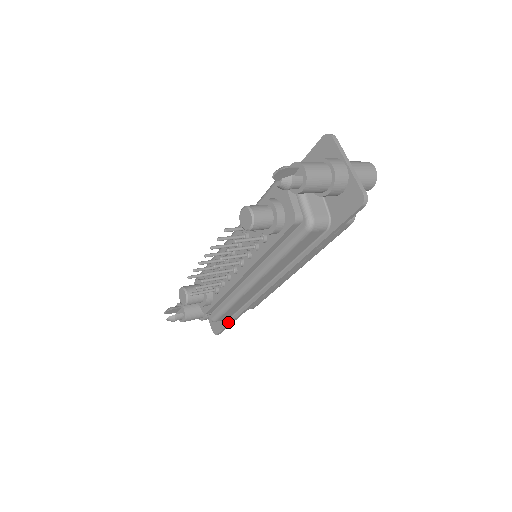
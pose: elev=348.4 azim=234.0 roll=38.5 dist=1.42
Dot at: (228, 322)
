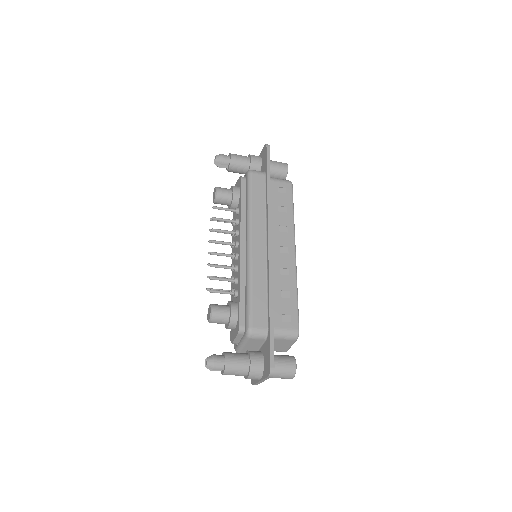
Dot at: (269, 333)
